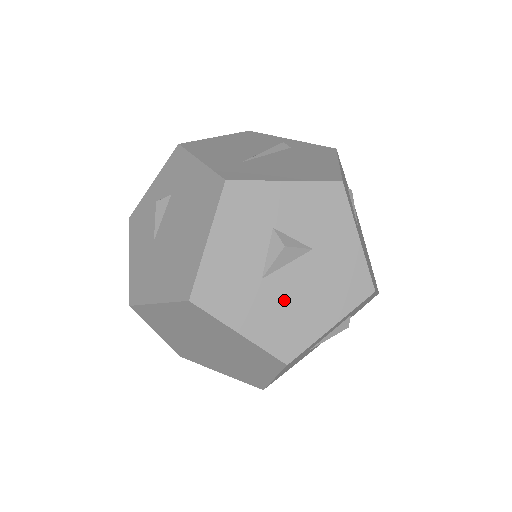
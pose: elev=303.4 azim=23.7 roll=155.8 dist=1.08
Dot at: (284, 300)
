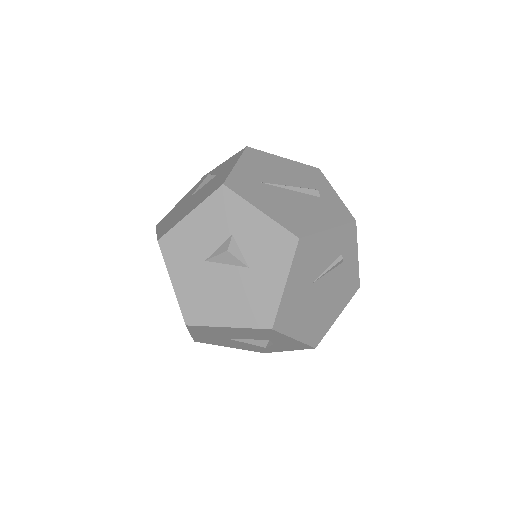
Dot at: (210, 285)
